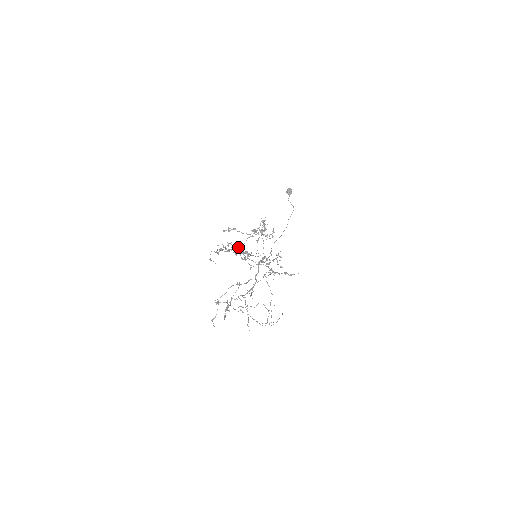
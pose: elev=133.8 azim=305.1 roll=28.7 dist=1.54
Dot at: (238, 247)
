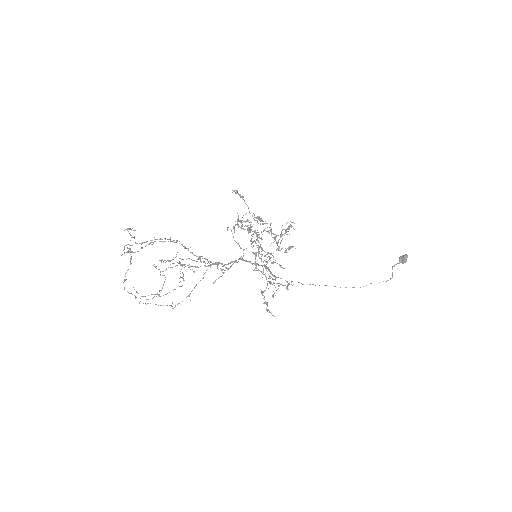
Dot at: (259, 236)
